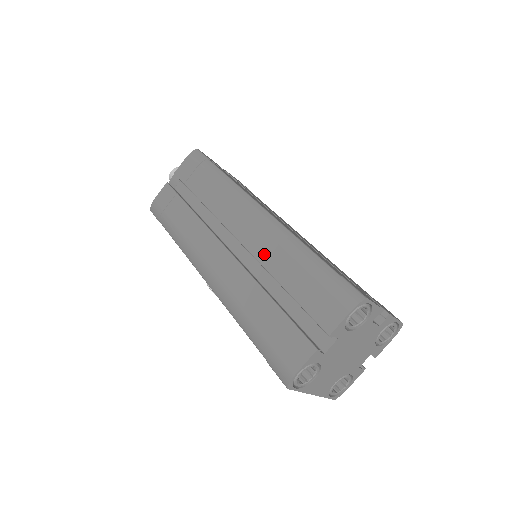
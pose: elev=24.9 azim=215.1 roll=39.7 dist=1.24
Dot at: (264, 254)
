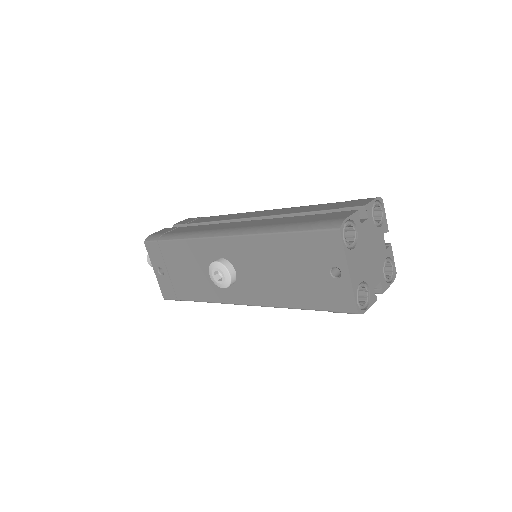
Dot at: (285, 212)
